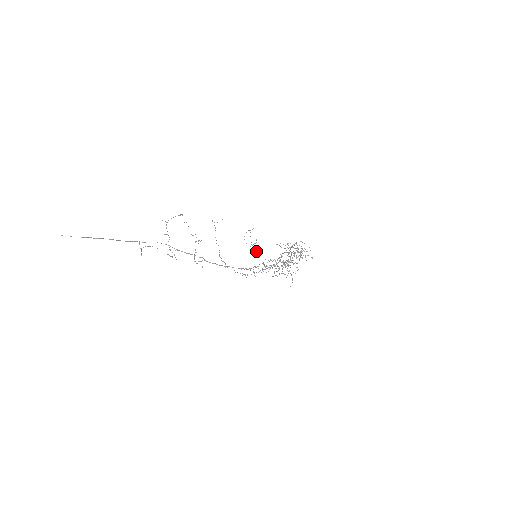
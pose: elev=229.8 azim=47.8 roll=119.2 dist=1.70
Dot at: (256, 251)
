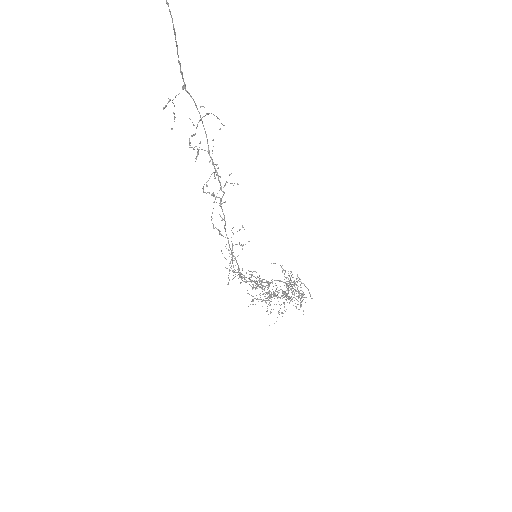
Dot at: (232, 255)
